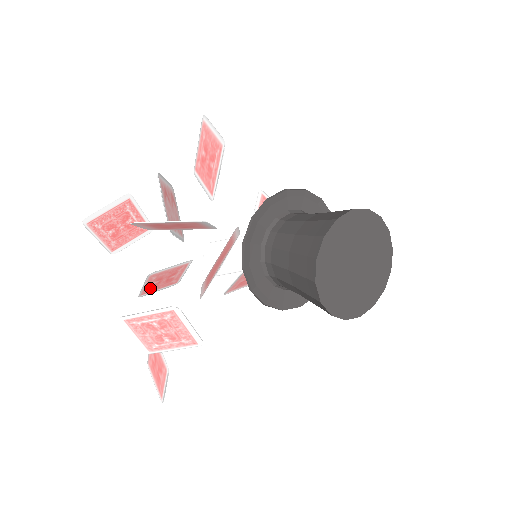
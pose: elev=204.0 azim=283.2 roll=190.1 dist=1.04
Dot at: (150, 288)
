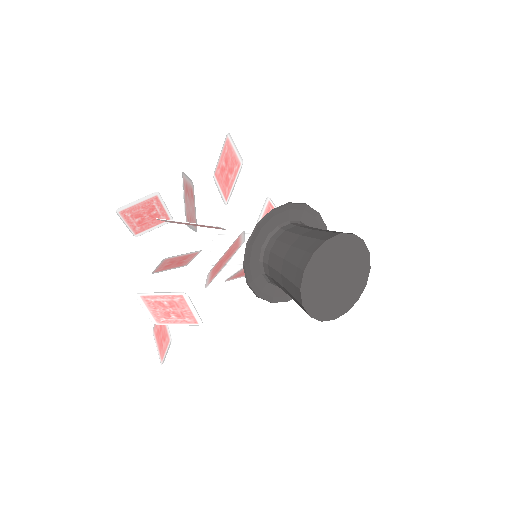
Dot at: (163, 268)
